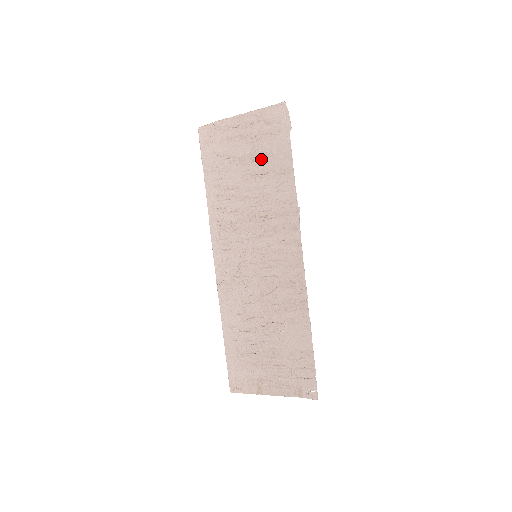
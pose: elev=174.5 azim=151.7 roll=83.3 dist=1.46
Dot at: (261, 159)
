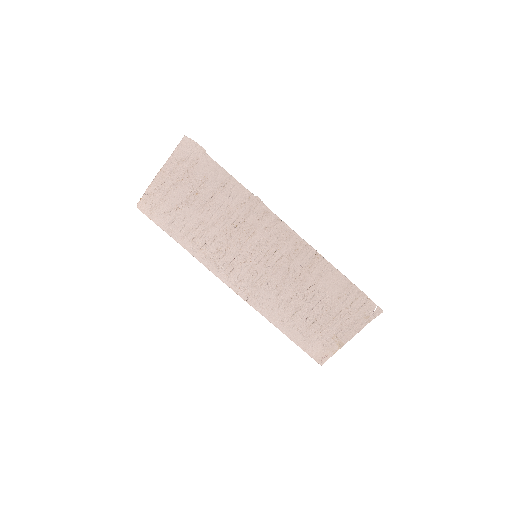
Dot at: (201, 188)
